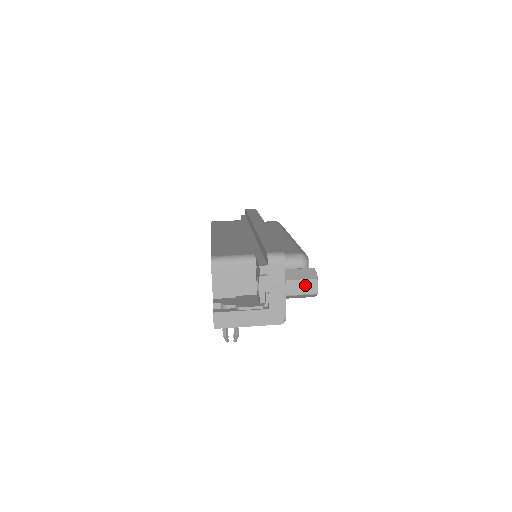
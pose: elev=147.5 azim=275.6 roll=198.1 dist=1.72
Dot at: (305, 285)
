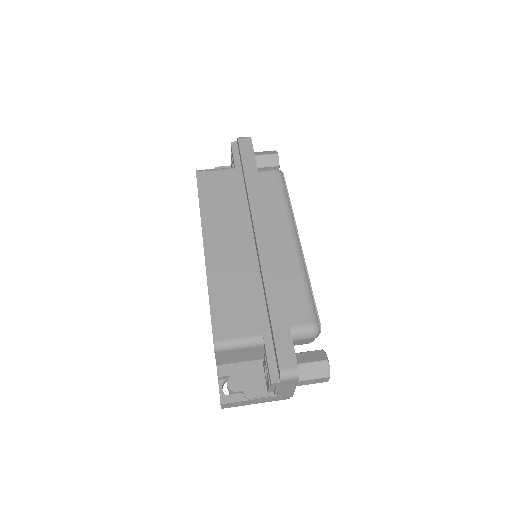
Dot at: (316, 381)
